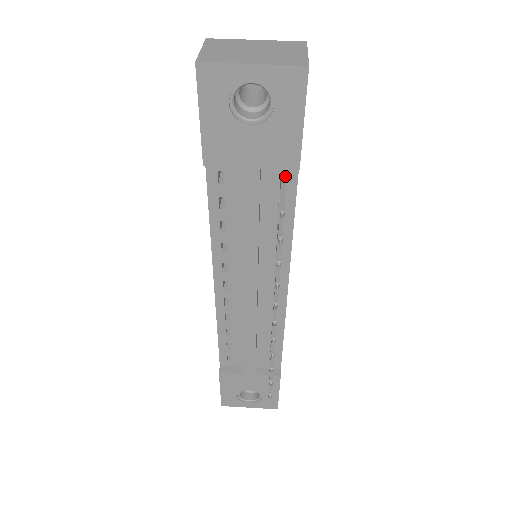
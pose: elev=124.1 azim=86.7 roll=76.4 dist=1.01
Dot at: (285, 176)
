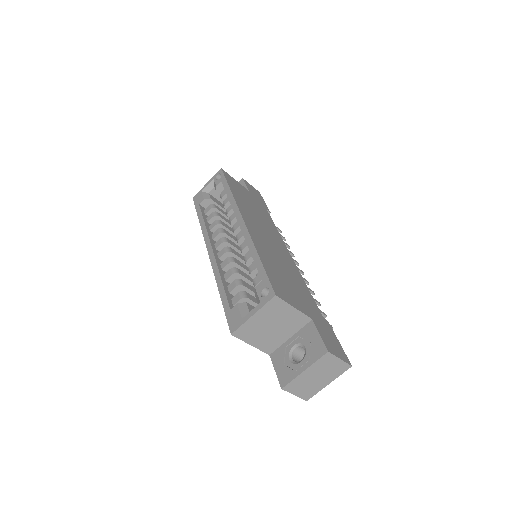
Dot at: occluded
